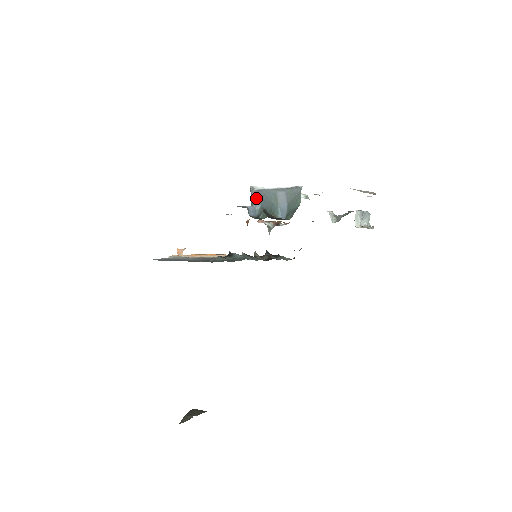
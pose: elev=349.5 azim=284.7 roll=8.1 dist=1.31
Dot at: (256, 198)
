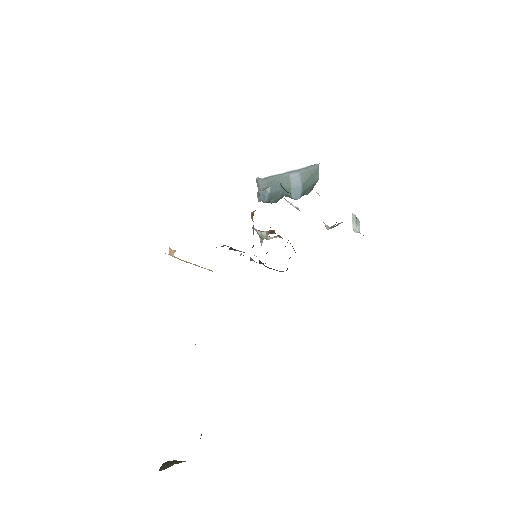
Dot at: (264, 186)
